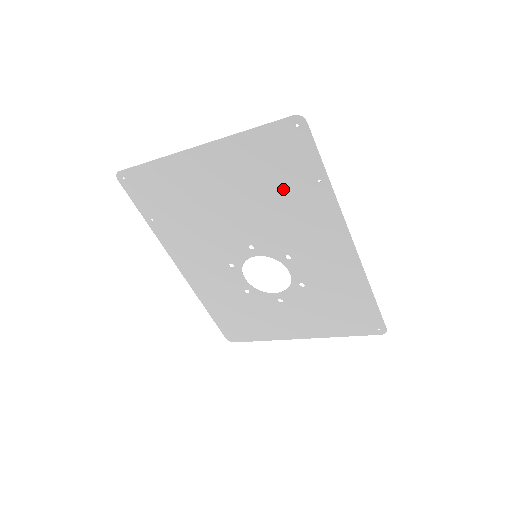
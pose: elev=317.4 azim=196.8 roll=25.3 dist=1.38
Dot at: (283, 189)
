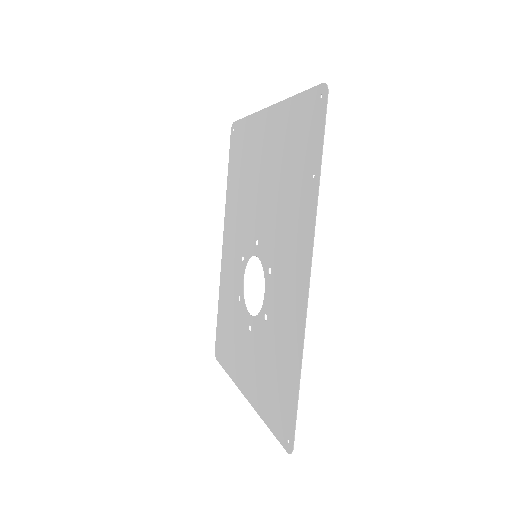
Dot at: (292, 177)
